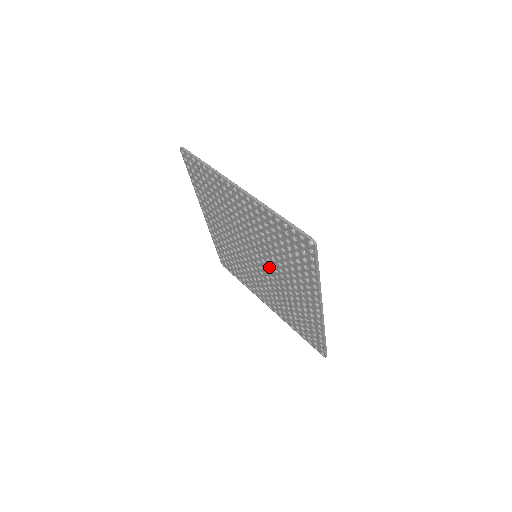
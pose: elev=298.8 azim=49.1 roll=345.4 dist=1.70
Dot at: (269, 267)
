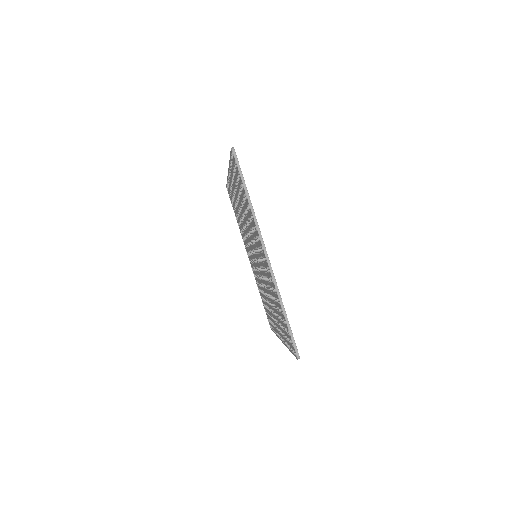
Dot at: (261, 277)
